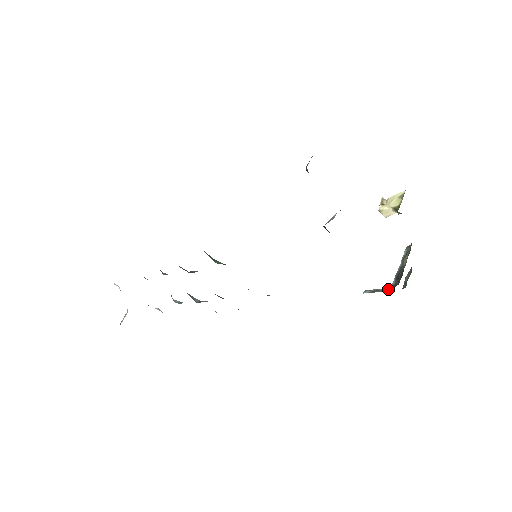
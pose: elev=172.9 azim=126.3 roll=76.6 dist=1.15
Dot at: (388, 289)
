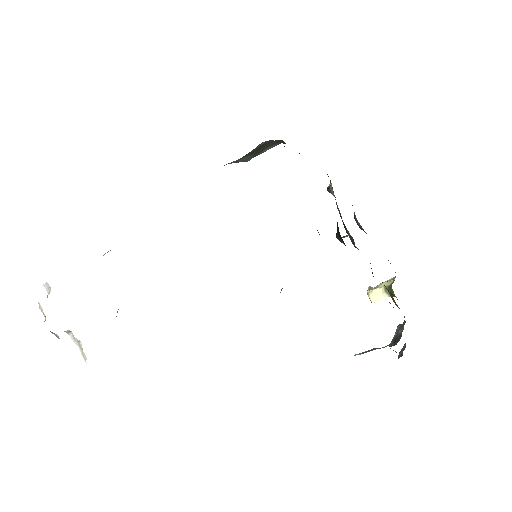
Dot at: (387, 345)
